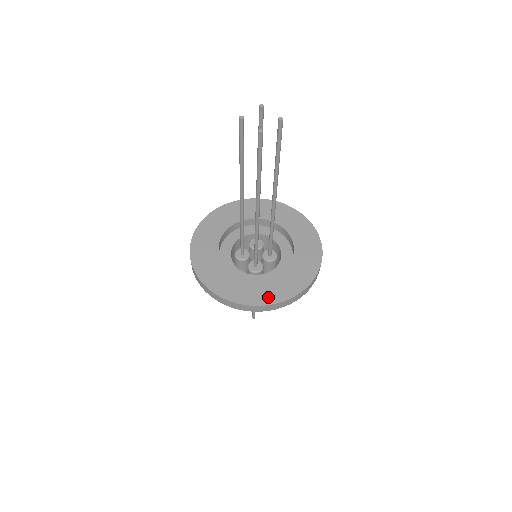
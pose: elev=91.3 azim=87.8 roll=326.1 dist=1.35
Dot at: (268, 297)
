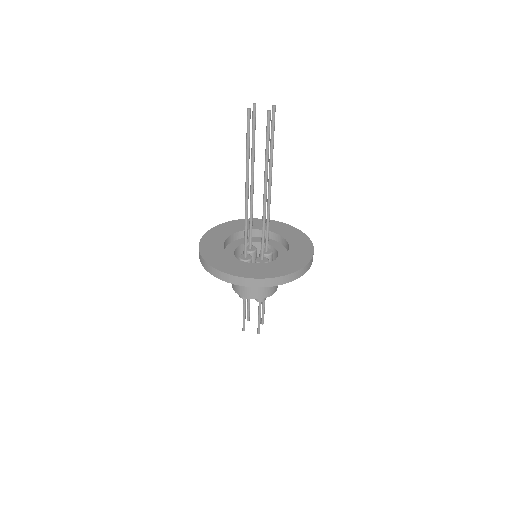
Dot at: (217, 263)
